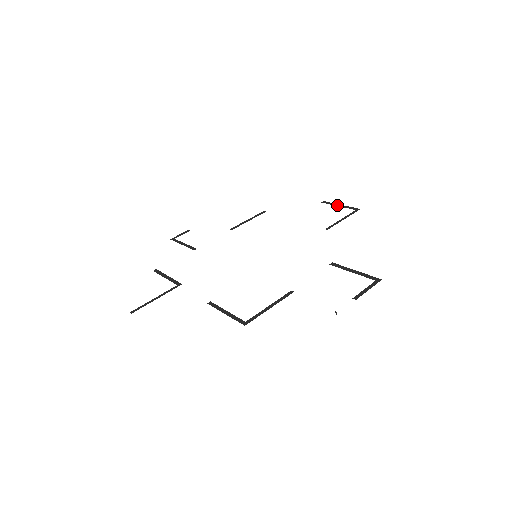
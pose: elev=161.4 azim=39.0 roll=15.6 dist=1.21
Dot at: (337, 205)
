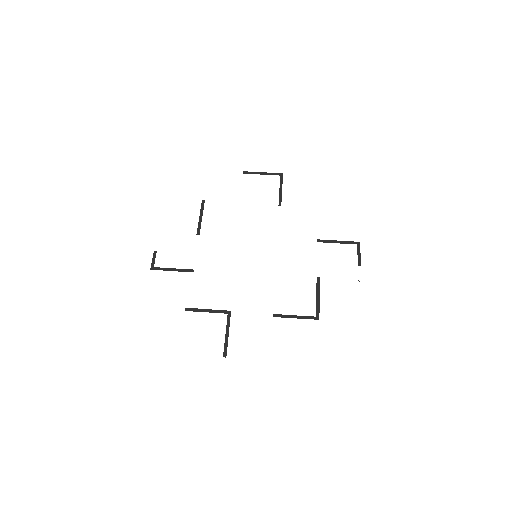
Dot at: (260, 174)
